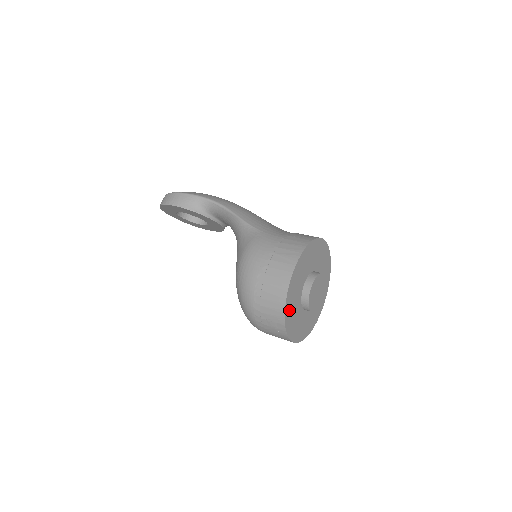
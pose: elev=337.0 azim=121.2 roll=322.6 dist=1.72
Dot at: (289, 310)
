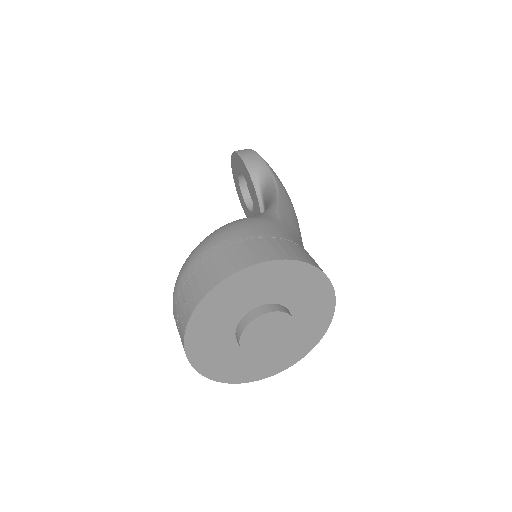
Dot at: (214, 303)
